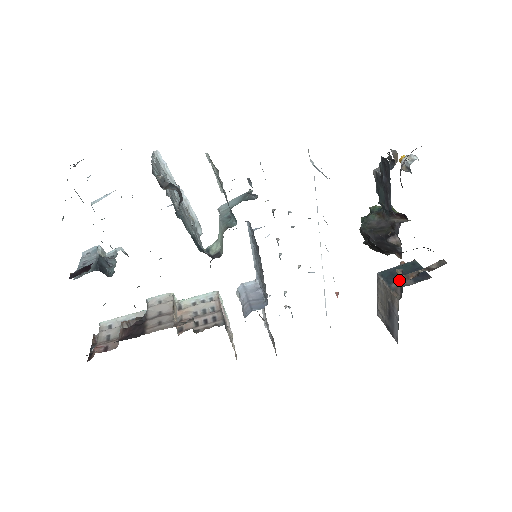
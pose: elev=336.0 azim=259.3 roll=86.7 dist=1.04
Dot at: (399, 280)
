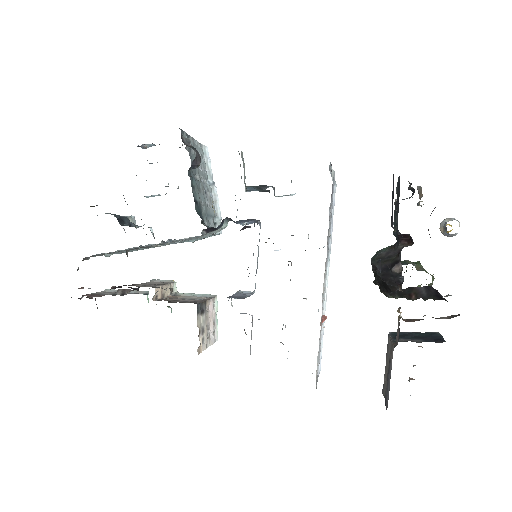
Dot at: (399, 322)
